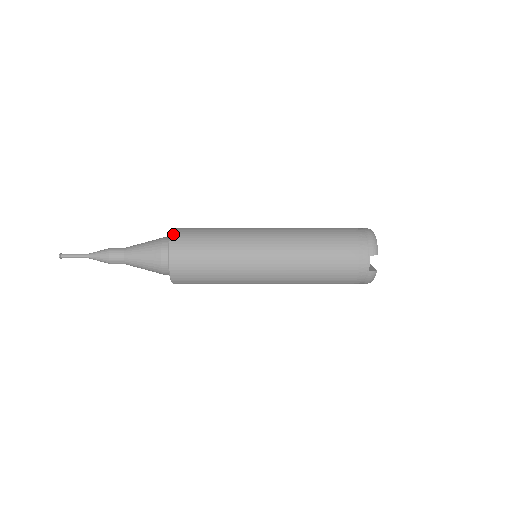
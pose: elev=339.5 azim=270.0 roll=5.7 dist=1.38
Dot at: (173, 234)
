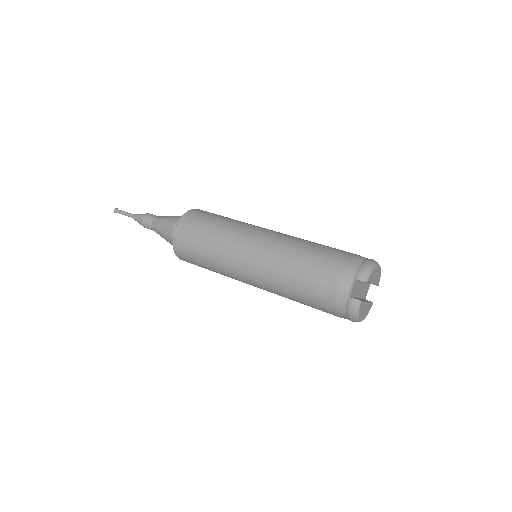
Dot at: (192, 210)
